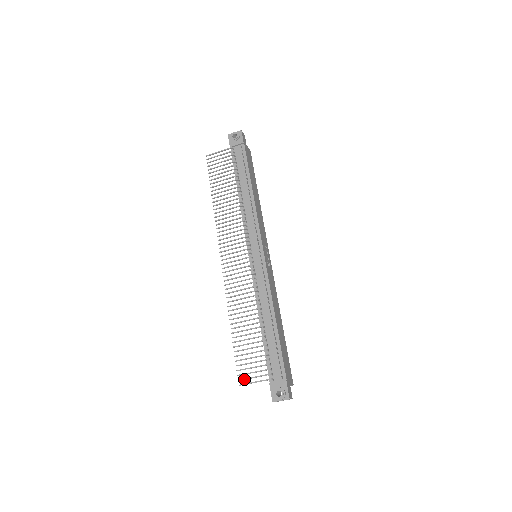
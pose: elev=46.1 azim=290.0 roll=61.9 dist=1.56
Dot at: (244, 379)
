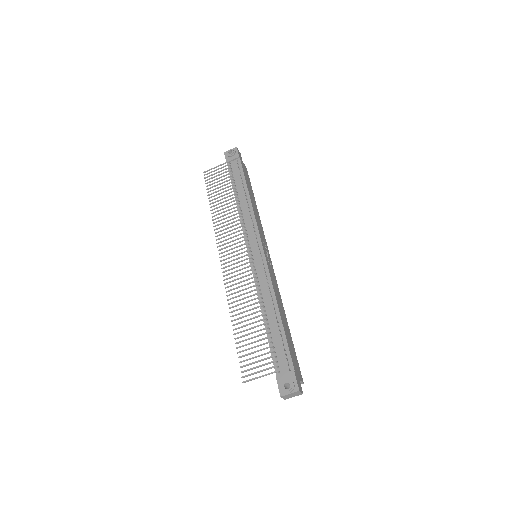
Dot at: (248, 375)
